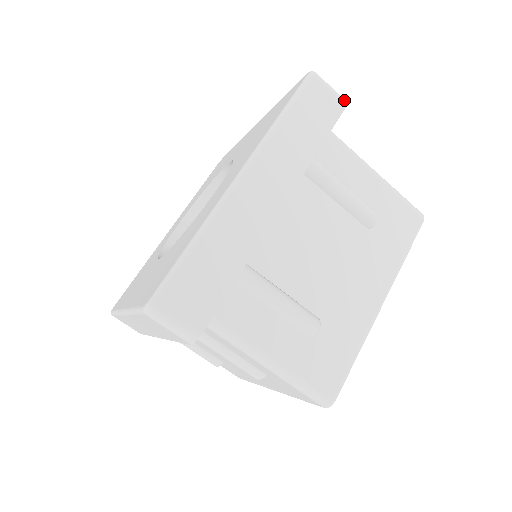
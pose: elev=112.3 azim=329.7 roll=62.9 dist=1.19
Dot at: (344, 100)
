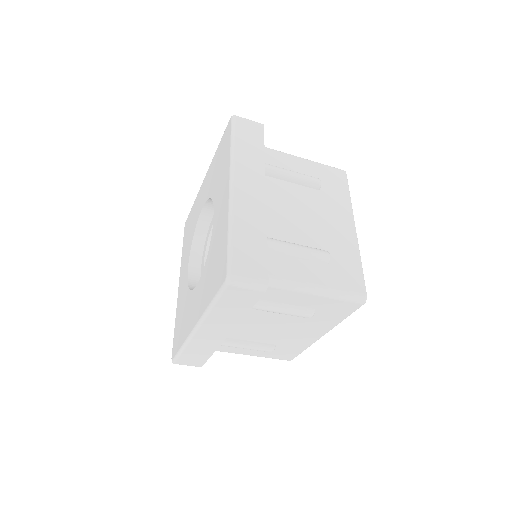
Dot at: (260, 123)
